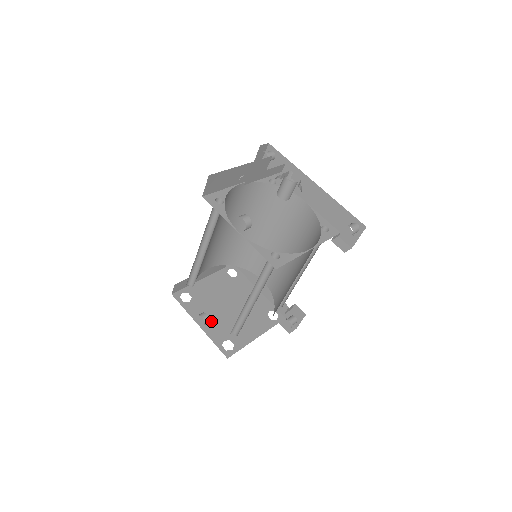
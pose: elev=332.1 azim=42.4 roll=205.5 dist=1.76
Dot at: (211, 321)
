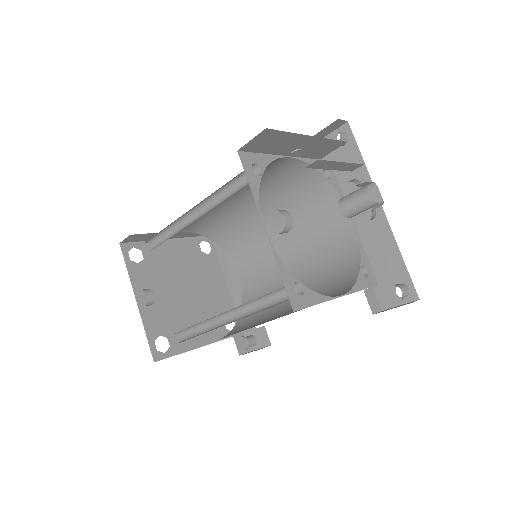
Dot at: (154, 302)
